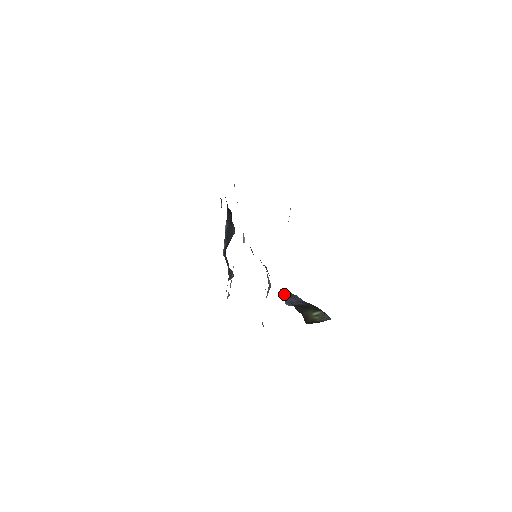
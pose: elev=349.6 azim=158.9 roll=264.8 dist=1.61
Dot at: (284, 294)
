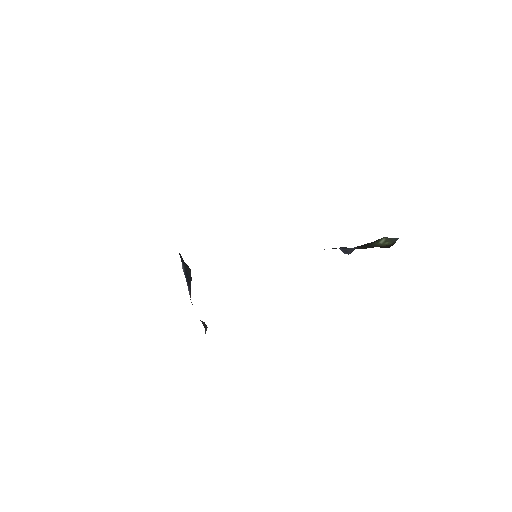
Dot at: (334, 248)
